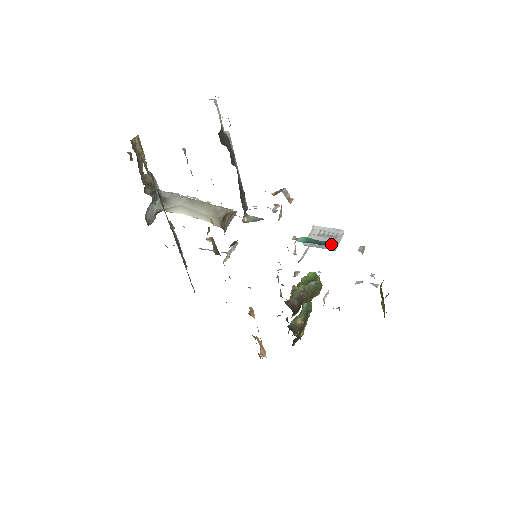
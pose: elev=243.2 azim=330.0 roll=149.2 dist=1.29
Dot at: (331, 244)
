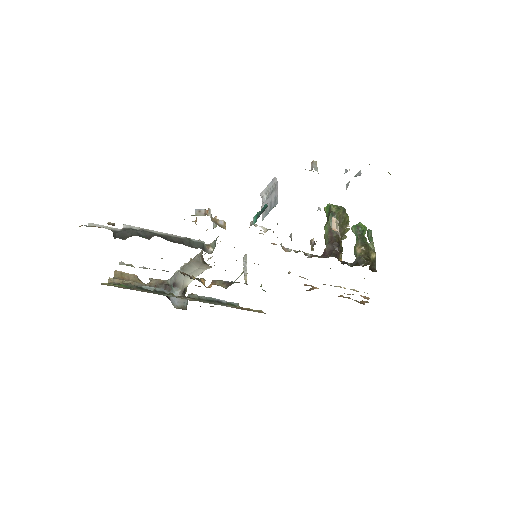
Dot at: (275, 199)
